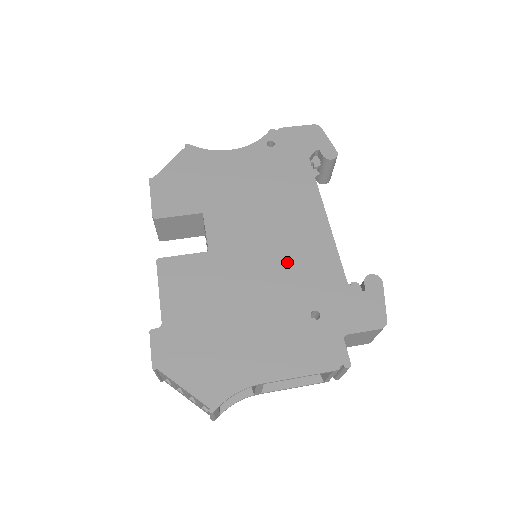
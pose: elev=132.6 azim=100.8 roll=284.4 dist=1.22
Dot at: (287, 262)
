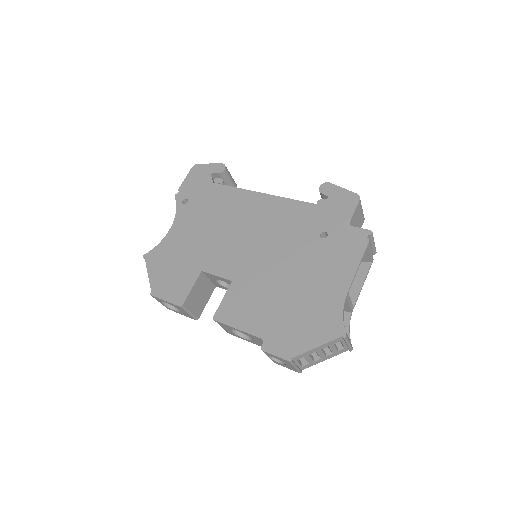
Dot at: (275, 234)
